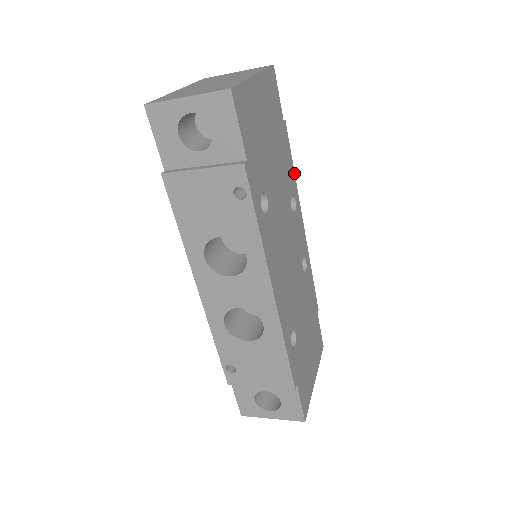
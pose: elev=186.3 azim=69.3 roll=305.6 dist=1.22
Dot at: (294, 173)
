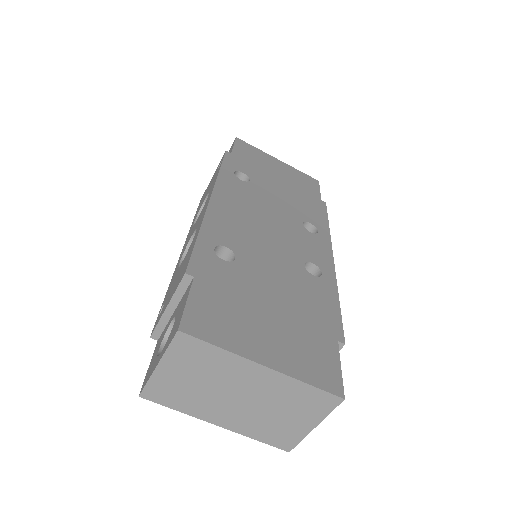
Dot at: (328, 226)
